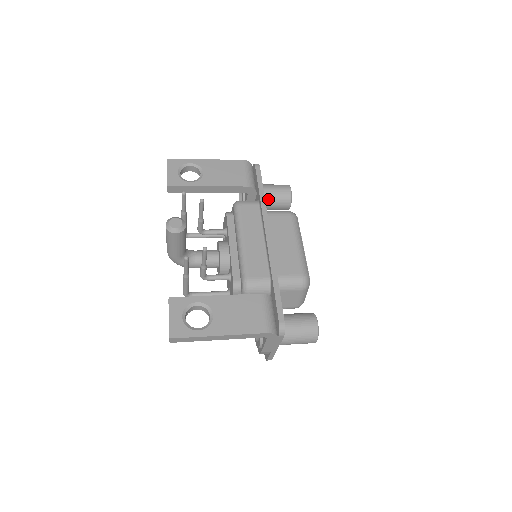
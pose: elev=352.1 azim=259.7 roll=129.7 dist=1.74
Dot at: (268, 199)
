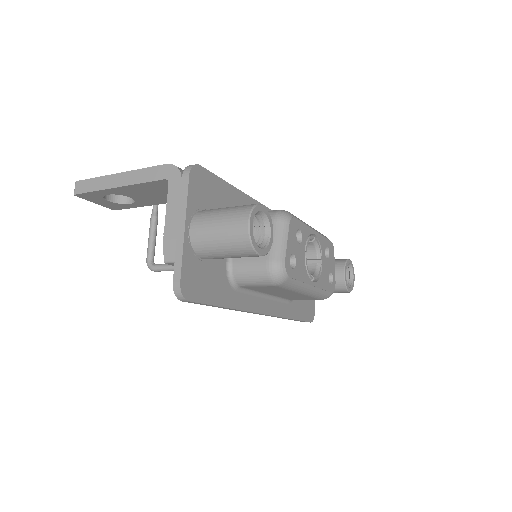
Dot at: occluded
